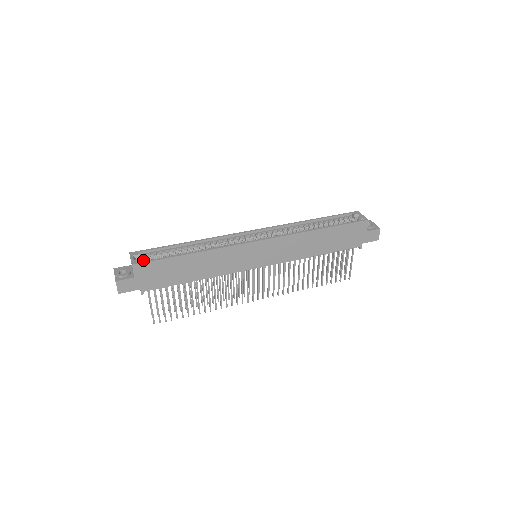
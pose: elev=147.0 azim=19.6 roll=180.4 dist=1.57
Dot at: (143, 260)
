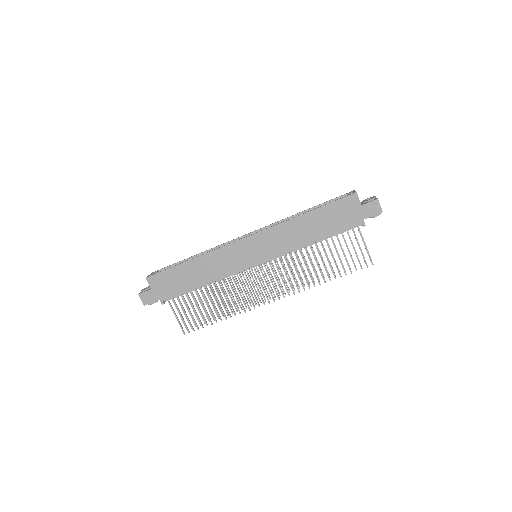
Dot at: occluded
